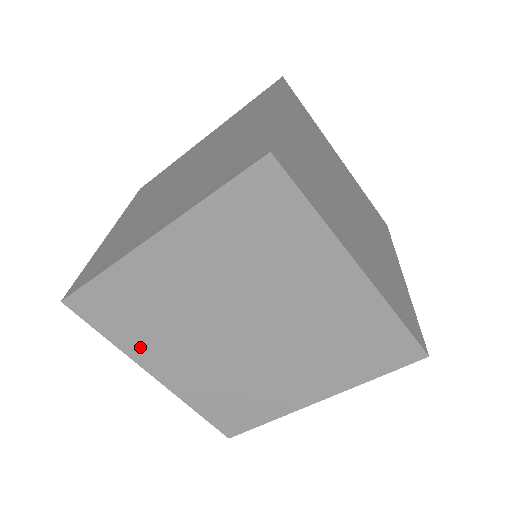
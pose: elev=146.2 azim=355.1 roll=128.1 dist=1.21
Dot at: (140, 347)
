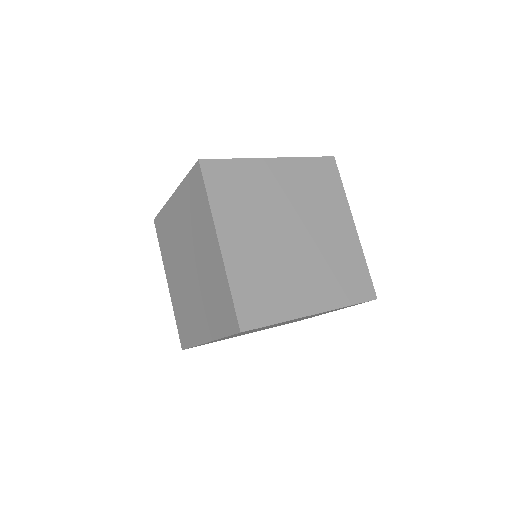
Dot at: occluded
